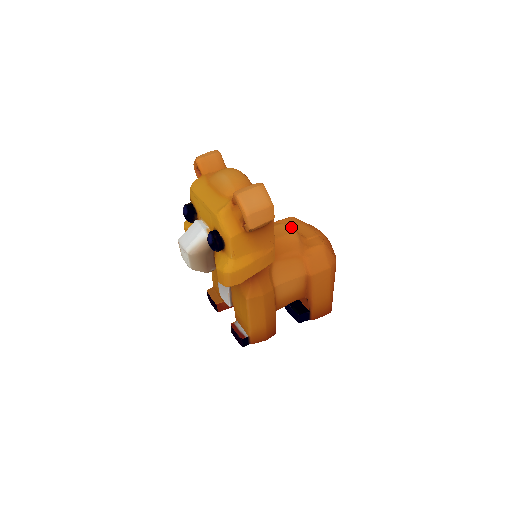
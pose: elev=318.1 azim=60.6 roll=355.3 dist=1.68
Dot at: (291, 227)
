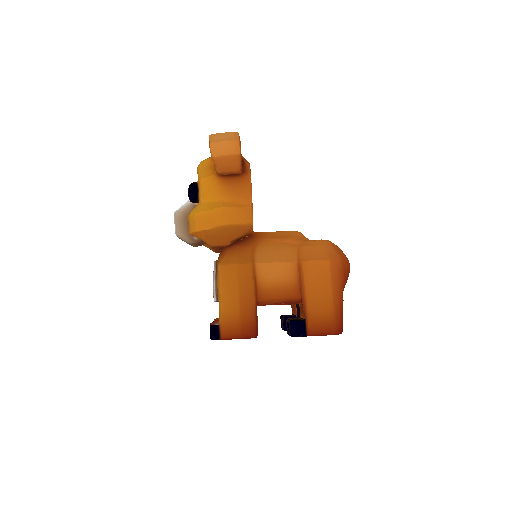
Dot at: occluded
